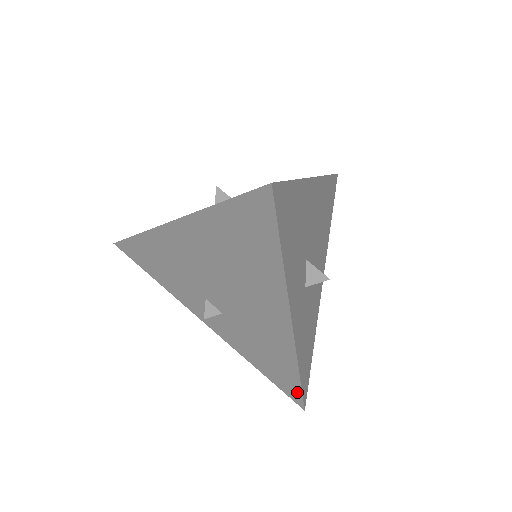
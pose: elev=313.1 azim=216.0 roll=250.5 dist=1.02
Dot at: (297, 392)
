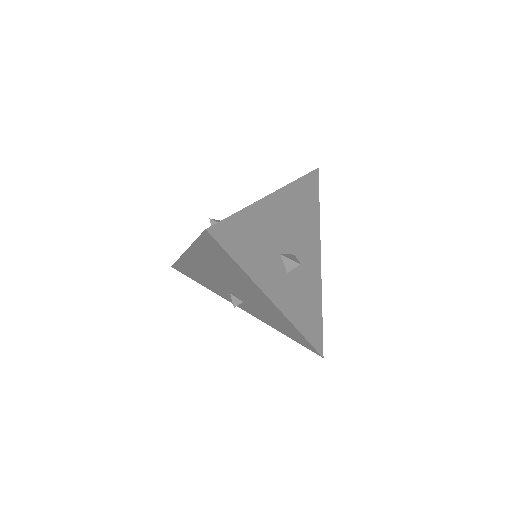
Dot at: (310, 346)
